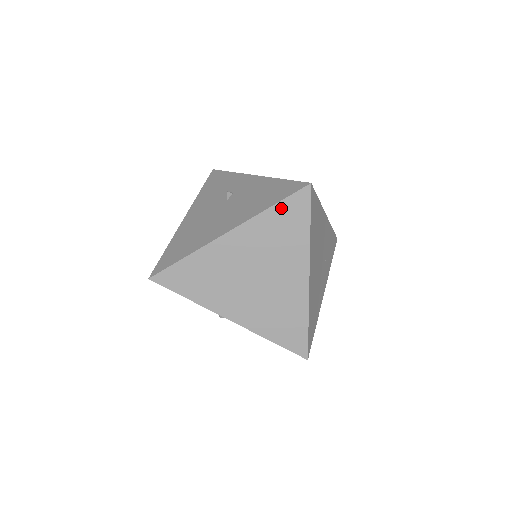
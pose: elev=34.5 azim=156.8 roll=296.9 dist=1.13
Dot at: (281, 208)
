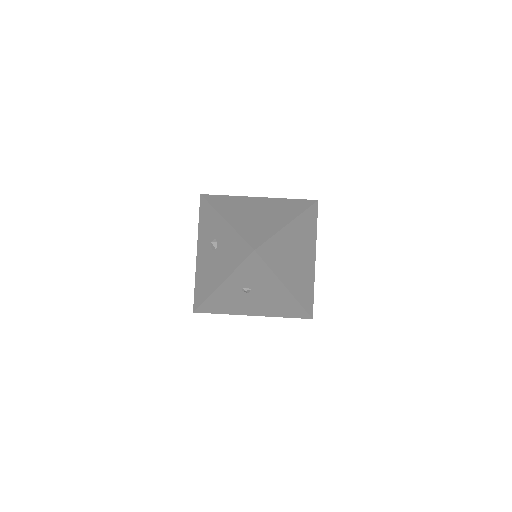
Dot at: (295, 201)
